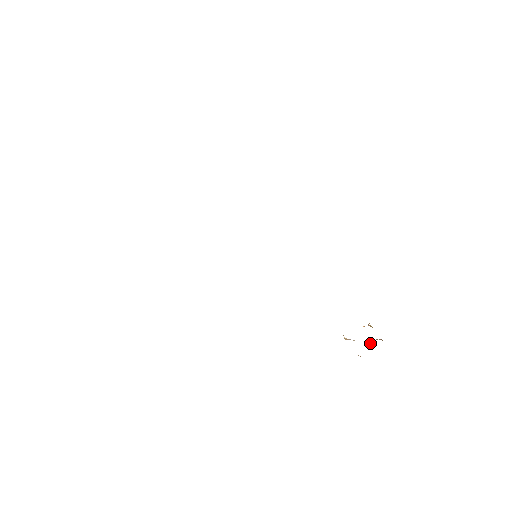
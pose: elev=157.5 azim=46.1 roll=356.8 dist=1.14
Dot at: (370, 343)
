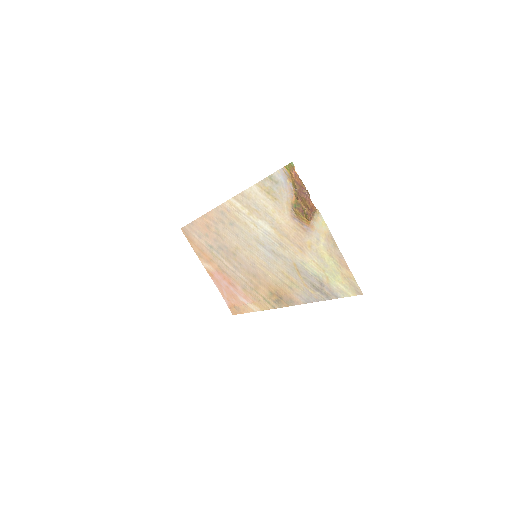
Dot at: (304, 189)
